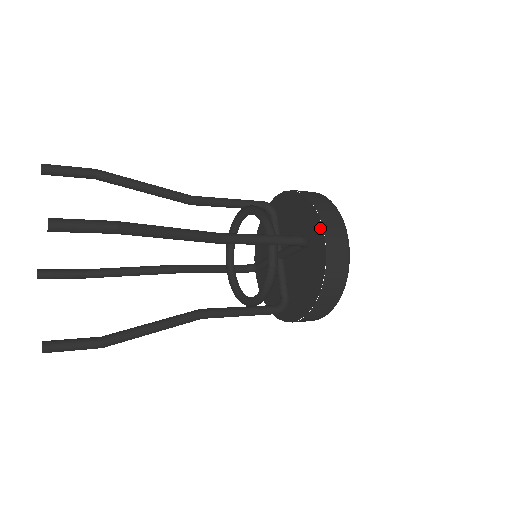
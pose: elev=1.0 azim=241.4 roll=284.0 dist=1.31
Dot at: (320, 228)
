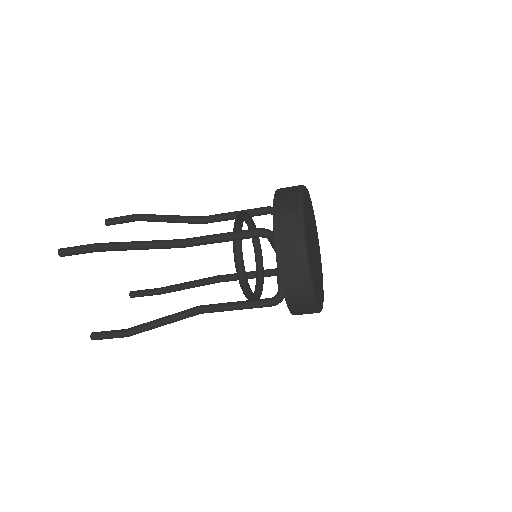
Dot at: (273, 217)
